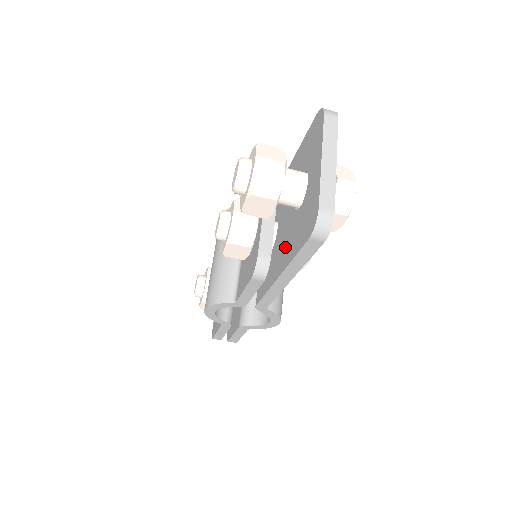
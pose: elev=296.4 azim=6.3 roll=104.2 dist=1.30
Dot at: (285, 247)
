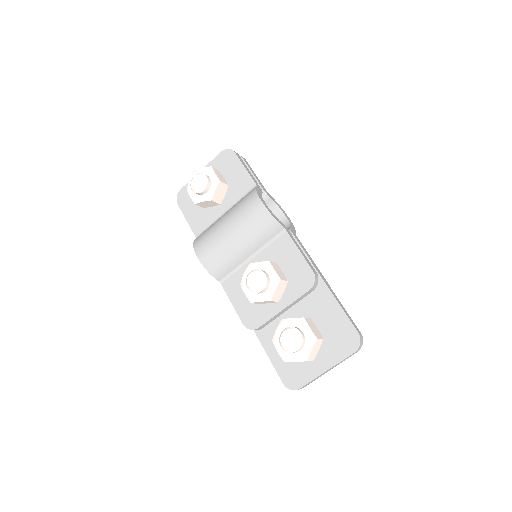
Dot at: (273, 333)
